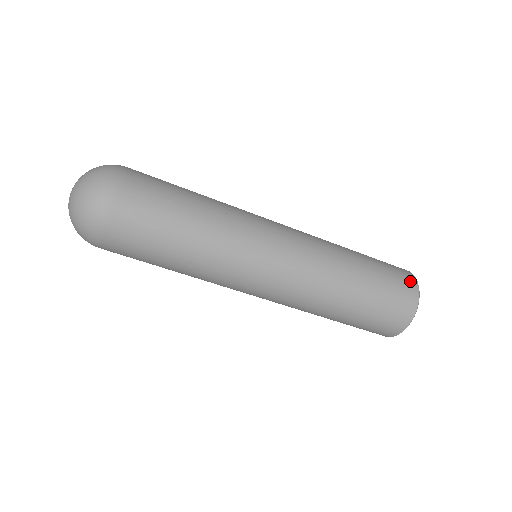
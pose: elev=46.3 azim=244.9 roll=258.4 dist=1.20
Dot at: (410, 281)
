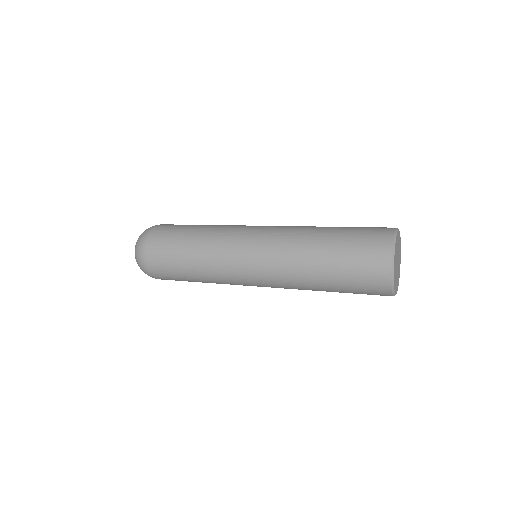
Dot at: (381, 266)
